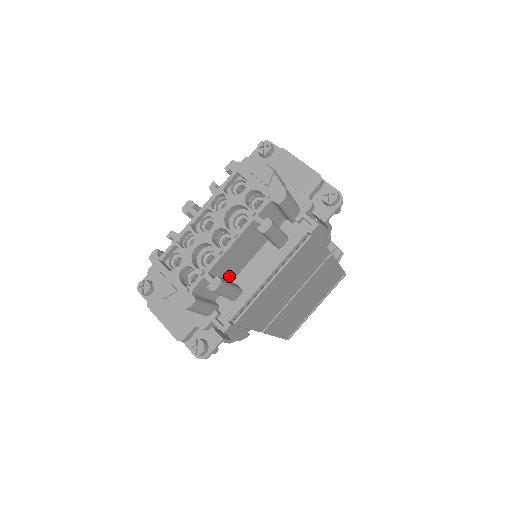
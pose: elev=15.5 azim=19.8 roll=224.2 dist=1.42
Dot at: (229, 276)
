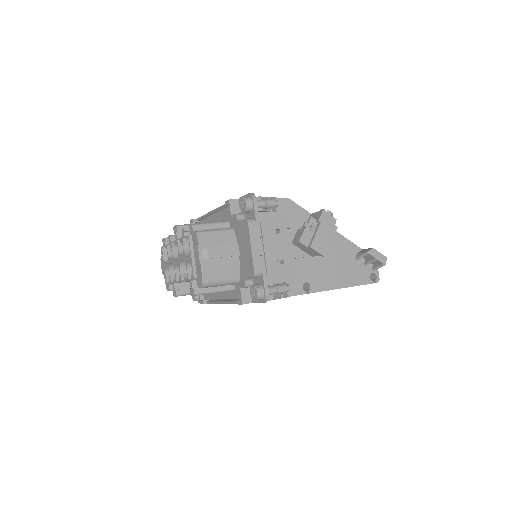
Dot at: occluded
